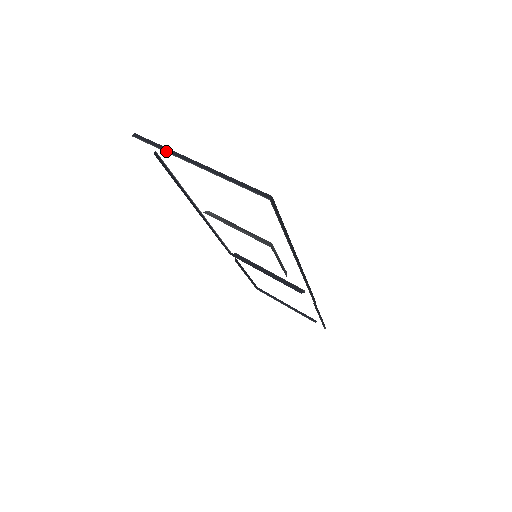
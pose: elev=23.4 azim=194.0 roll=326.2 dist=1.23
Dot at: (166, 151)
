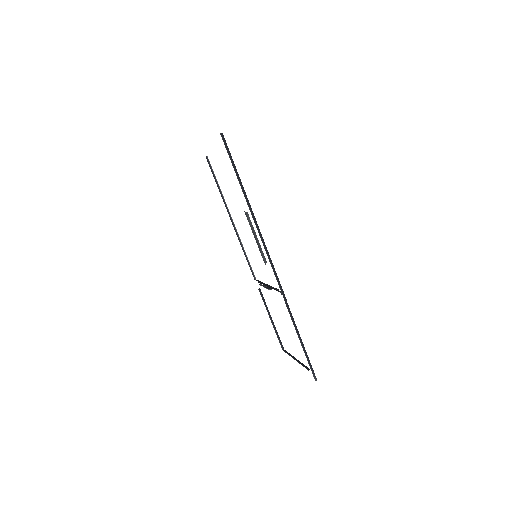
Dot at: occluded
